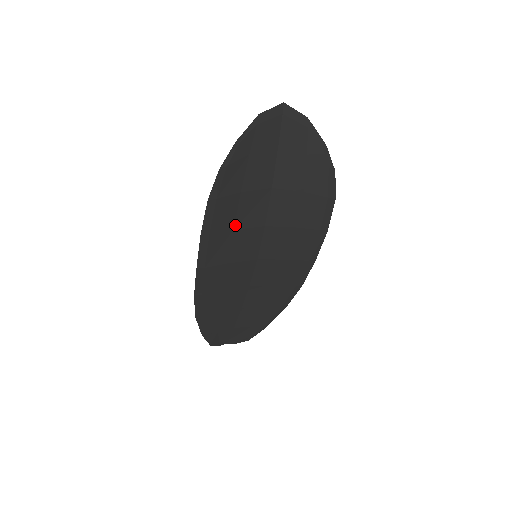
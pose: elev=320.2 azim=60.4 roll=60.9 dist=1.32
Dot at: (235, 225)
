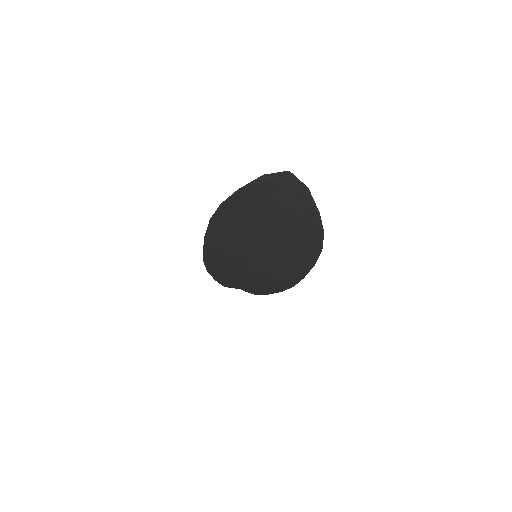
Dot at: (235, 236)
